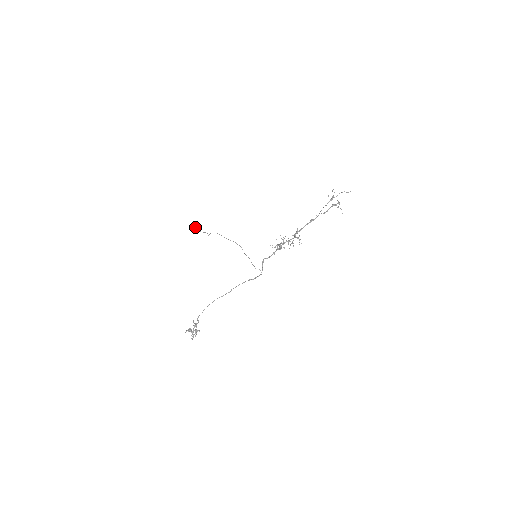
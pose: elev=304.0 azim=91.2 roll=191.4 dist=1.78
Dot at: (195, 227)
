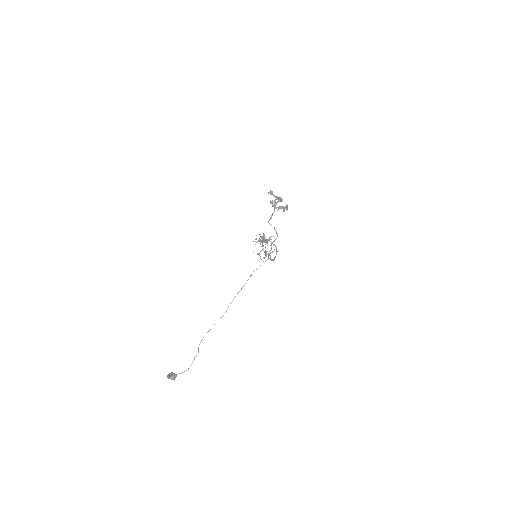
Dot at: (174, 374)
